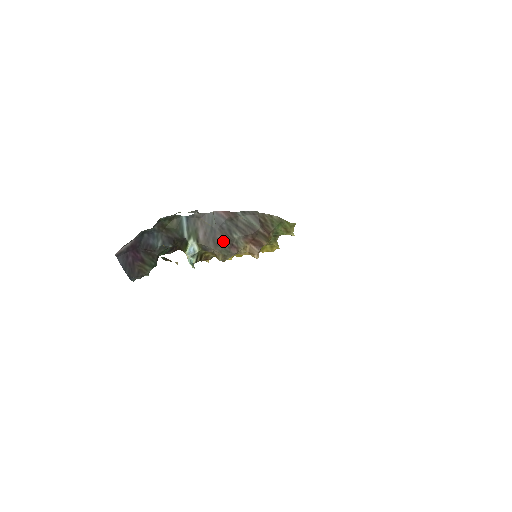
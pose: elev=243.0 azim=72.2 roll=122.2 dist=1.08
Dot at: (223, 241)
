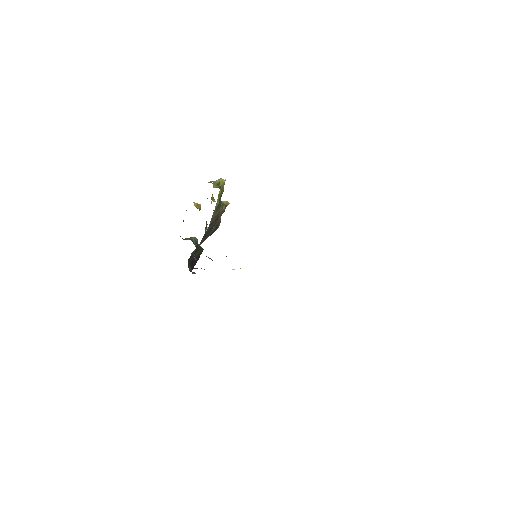
Dot at: (213, 232)
